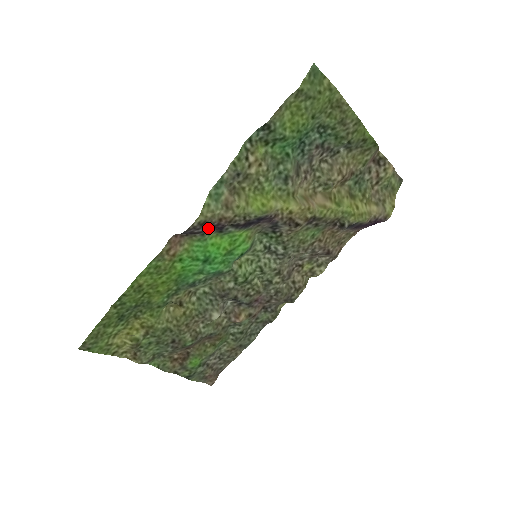
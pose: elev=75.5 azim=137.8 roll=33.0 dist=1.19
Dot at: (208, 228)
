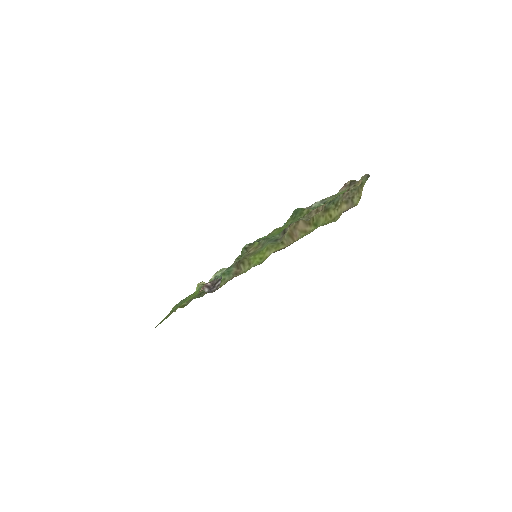
Dot at: occluded
